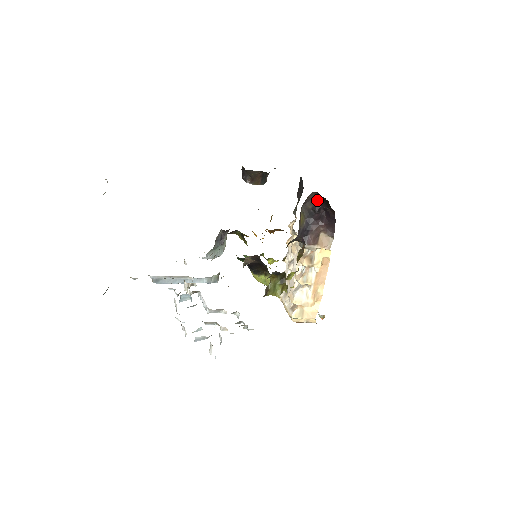
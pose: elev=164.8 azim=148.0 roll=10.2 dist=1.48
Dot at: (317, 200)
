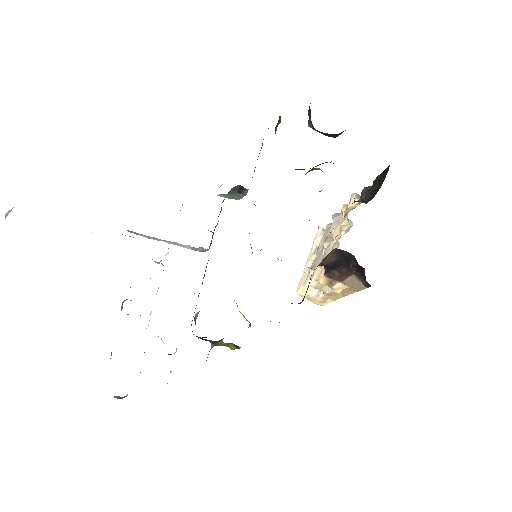
Dot at: occluded
